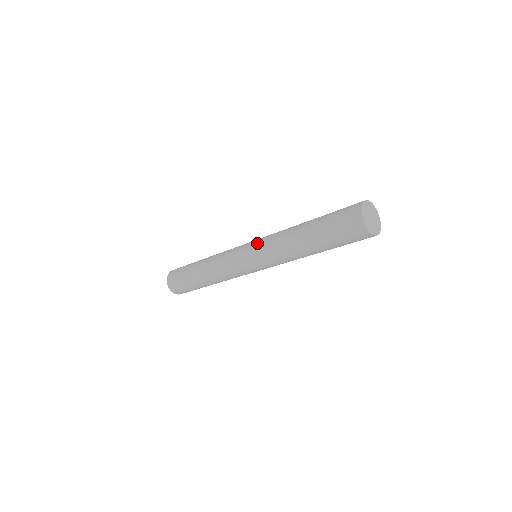
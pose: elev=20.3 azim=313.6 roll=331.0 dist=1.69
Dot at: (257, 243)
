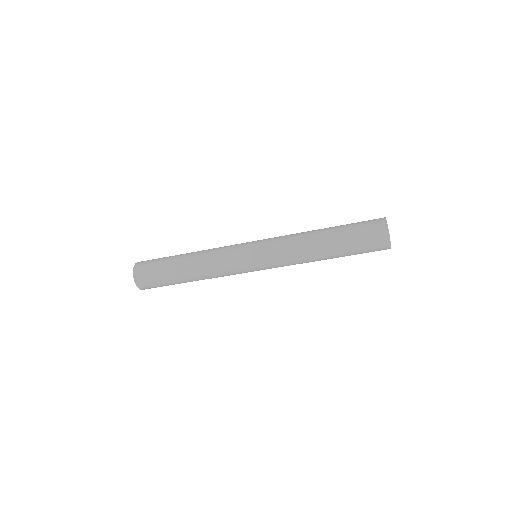
Dot at: occluded
